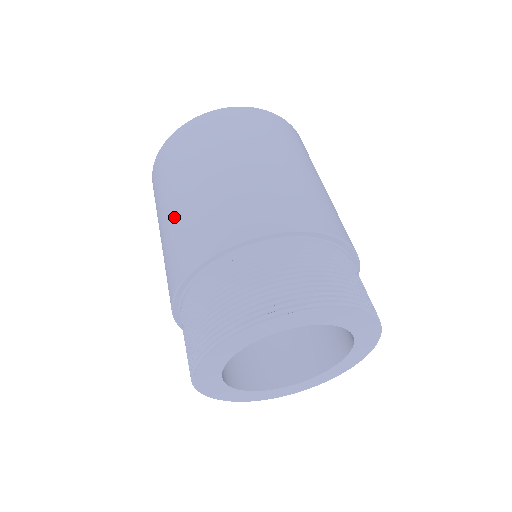
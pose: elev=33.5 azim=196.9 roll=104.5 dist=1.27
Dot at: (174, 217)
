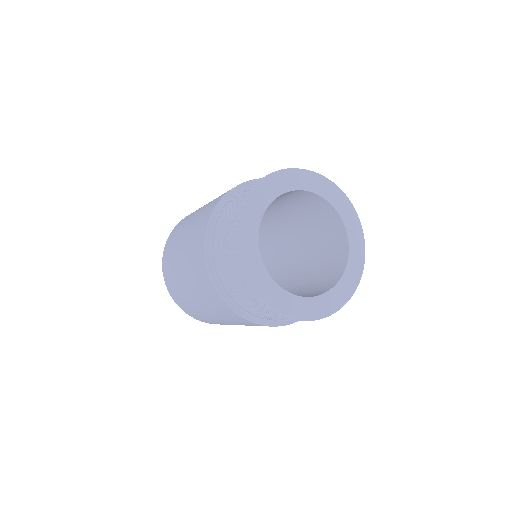
Dot at: (188, 234)
